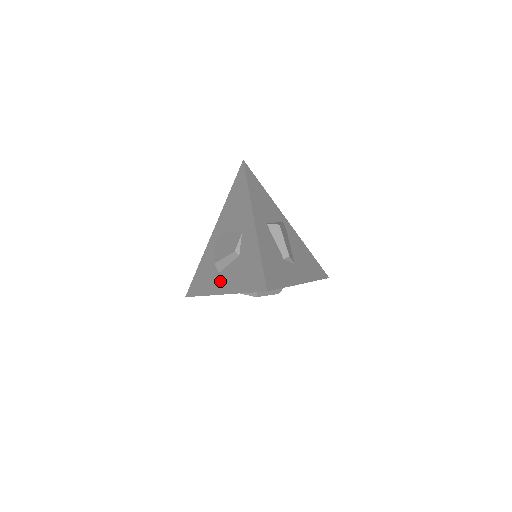
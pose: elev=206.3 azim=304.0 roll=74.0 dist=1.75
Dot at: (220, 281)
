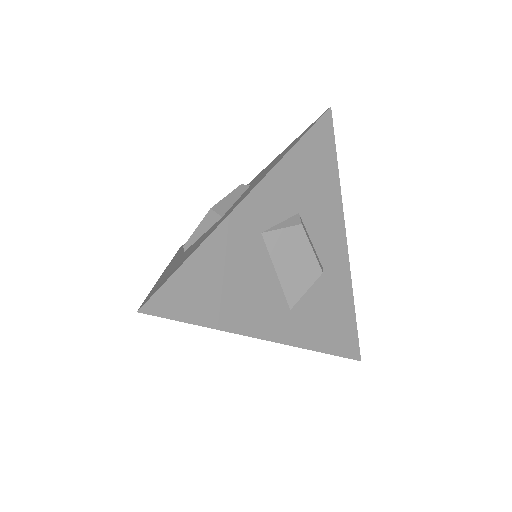
Dot at: (234, 205)
